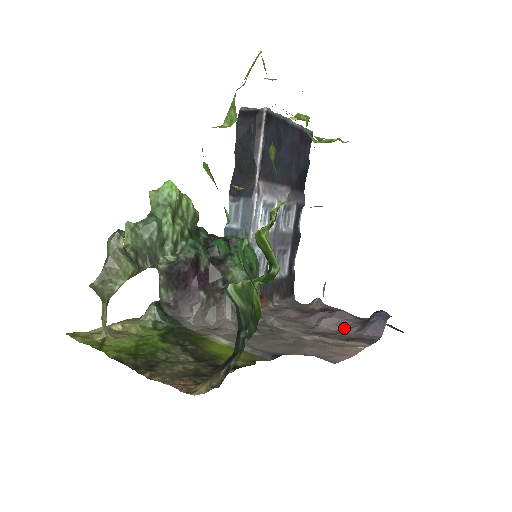
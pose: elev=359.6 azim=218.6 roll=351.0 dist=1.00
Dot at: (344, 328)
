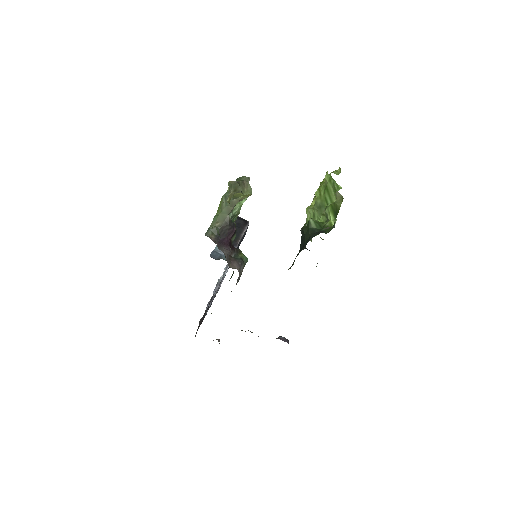
Dot at: occluded
